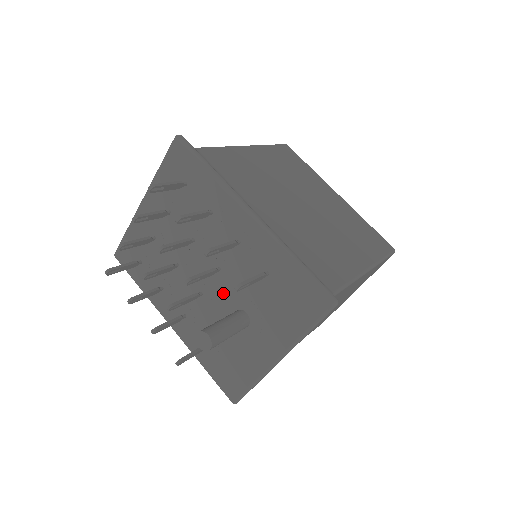
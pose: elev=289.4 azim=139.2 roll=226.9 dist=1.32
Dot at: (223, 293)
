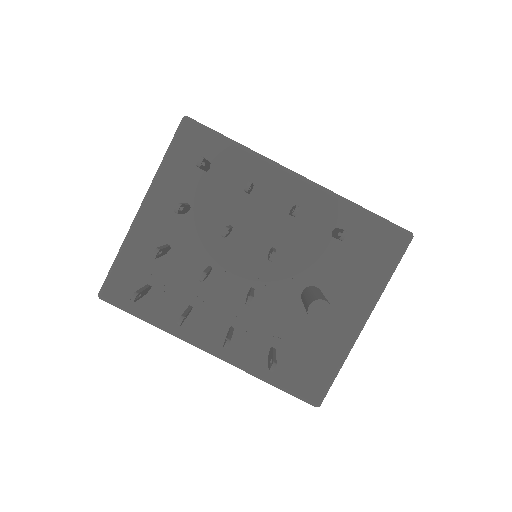
Dot at: (281, 277)
